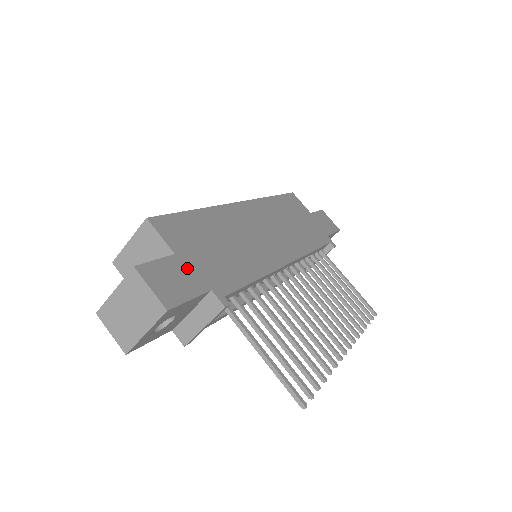
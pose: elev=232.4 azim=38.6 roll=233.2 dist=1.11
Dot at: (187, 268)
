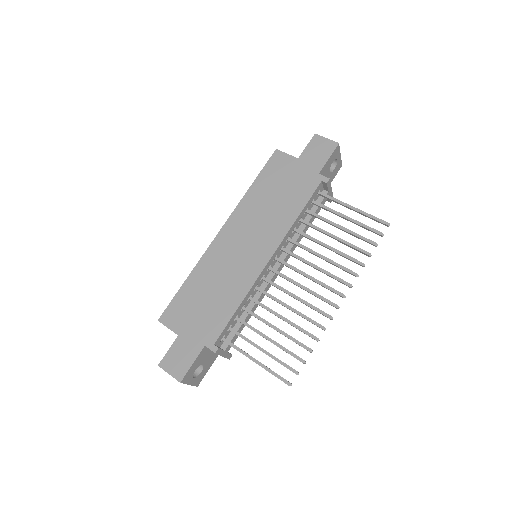
Dot at: (187, 341)
